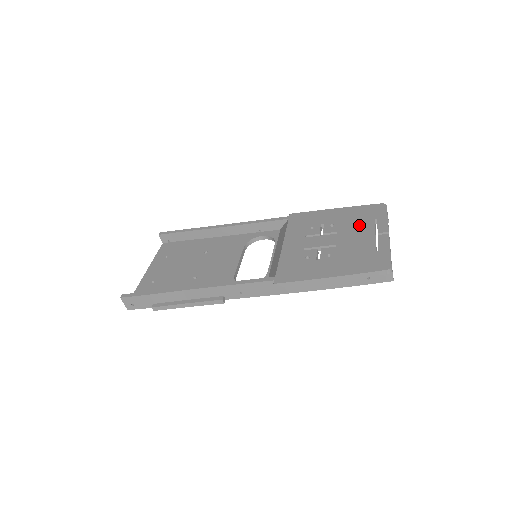
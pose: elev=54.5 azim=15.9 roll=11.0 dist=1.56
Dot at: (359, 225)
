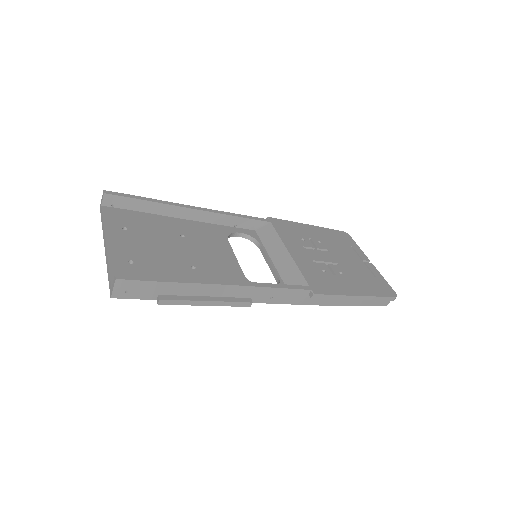
Dot at: (343, 248)
